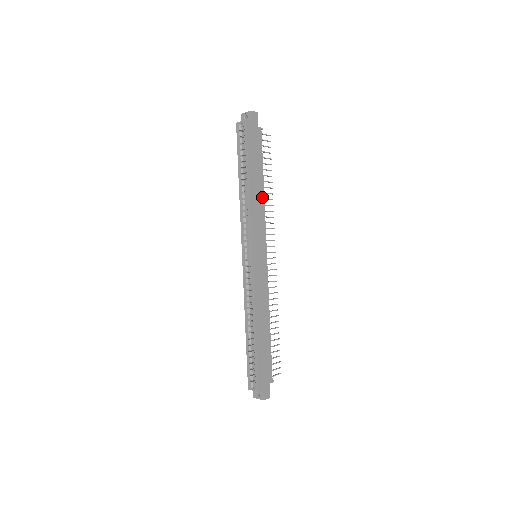
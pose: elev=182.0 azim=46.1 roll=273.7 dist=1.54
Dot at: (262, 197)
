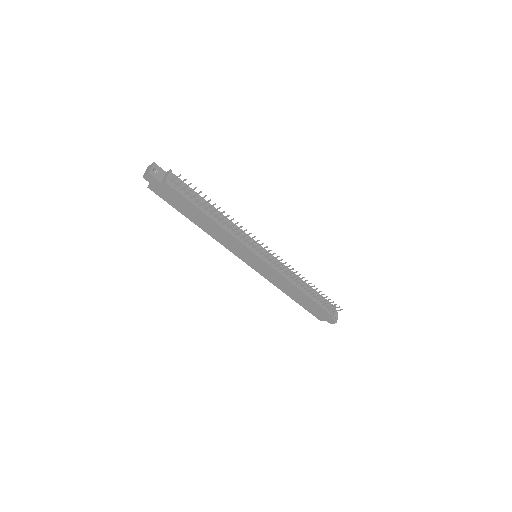
Dot at: (218, 227)
